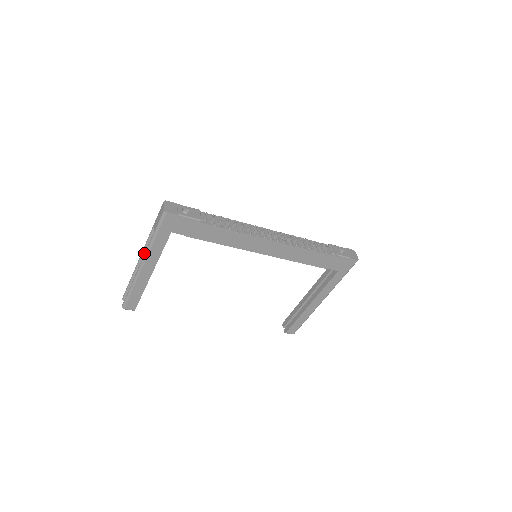
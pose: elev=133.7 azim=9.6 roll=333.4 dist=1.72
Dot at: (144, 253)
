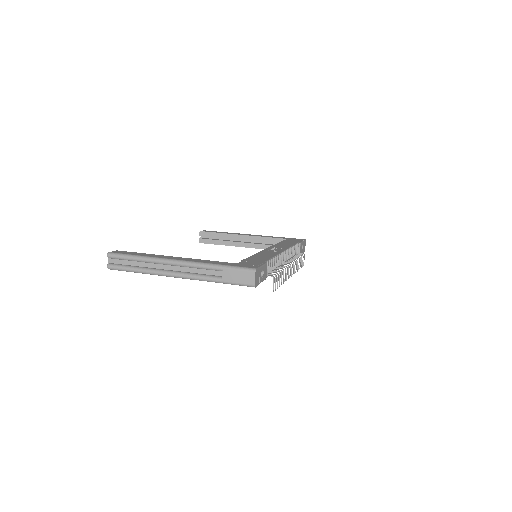
Dot at: (184, 267)
